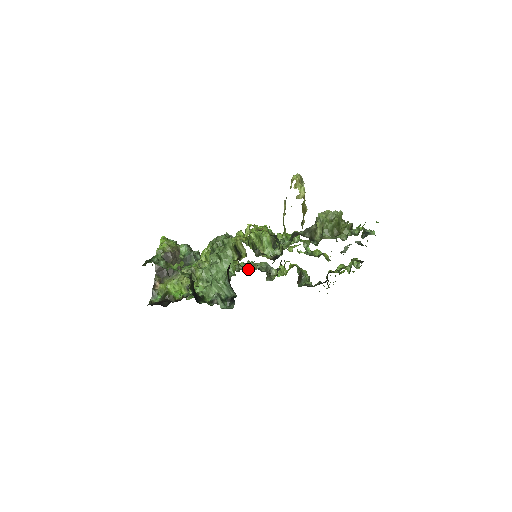
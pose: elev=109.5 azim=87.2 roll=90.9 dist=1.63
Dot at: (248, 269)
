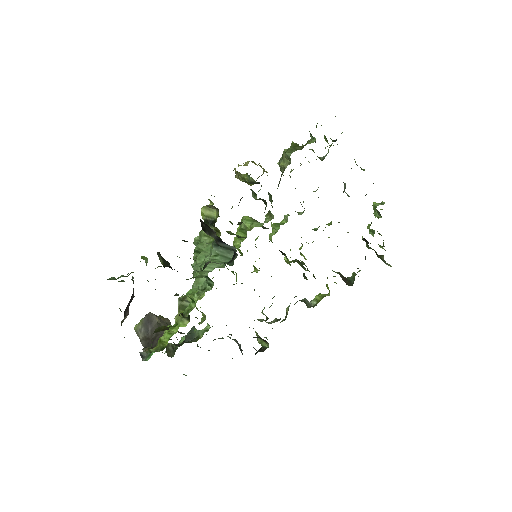
Dot at: occluded
